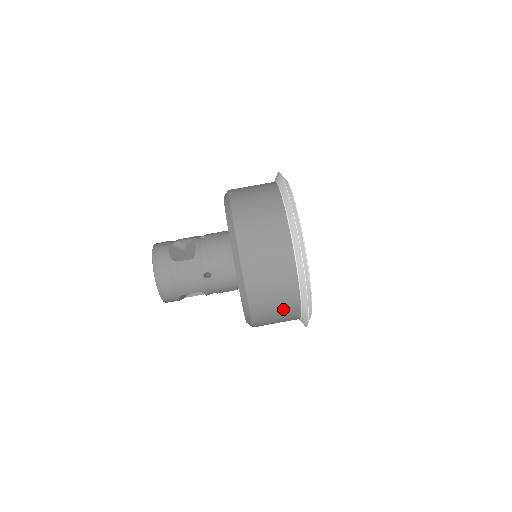
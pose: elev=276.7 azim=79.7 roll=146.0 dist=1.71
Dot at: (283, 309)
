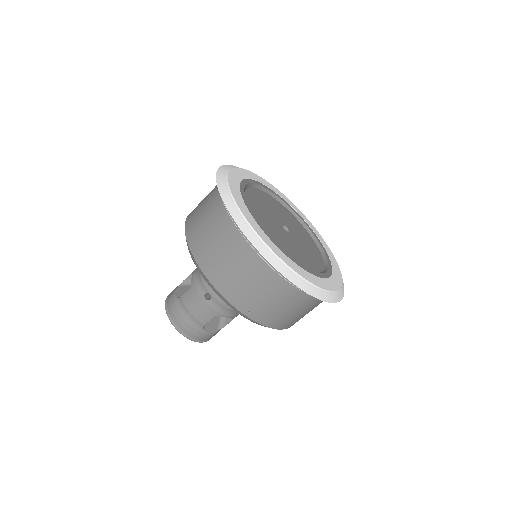
Dot at: (271, 292)
